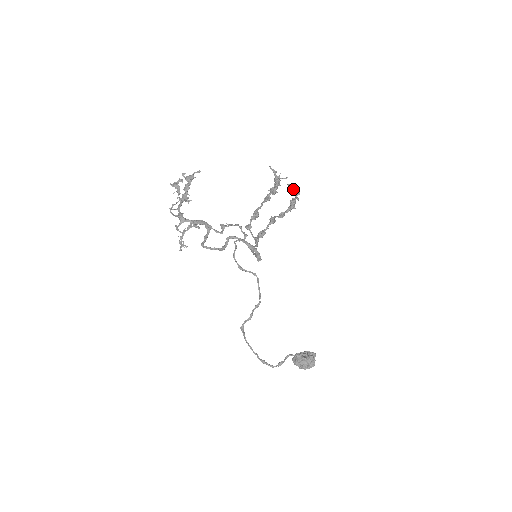
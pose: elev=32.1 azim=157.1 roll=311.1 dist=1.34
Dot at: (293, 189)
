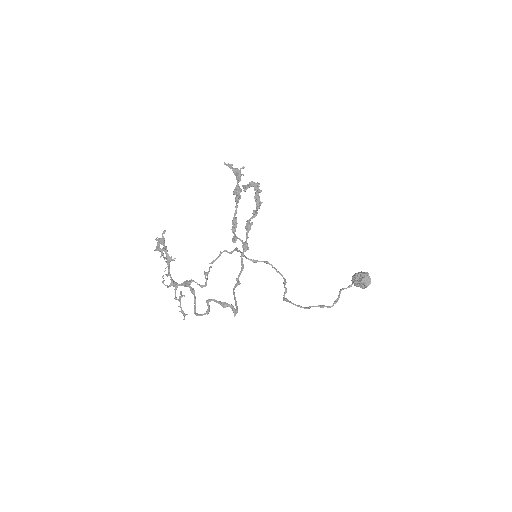
Dot at: (250, 185)
